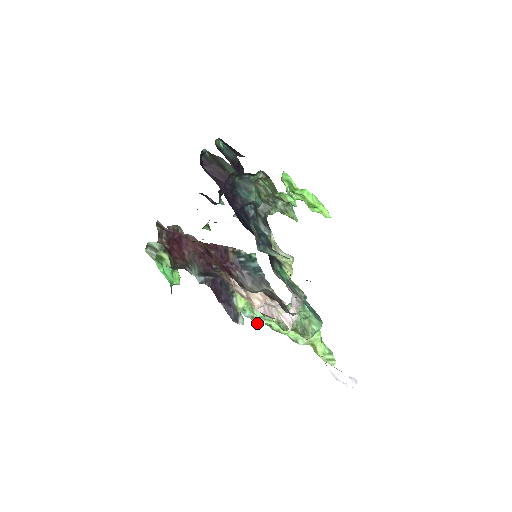
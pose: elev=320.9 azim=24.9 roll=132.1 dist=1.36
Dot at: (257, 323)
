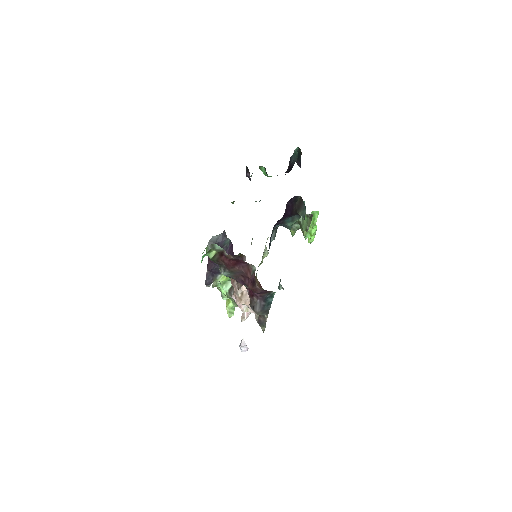
Dot at: (215, 286)
